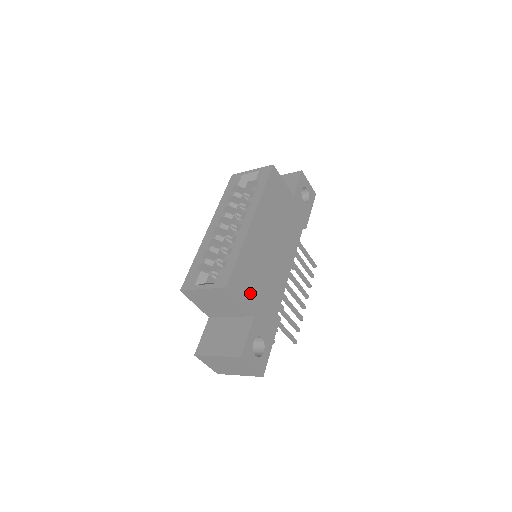
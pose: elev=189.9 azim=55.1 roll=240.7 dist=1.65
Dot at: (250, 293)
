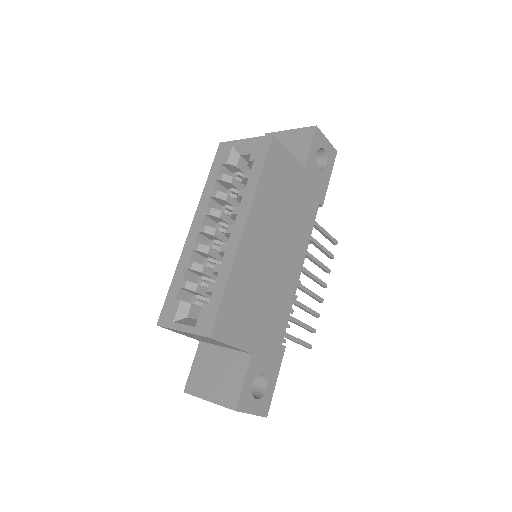
Dot at: (245, 328)
